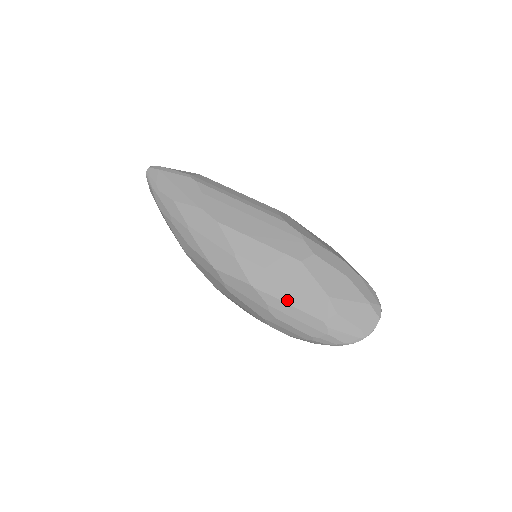
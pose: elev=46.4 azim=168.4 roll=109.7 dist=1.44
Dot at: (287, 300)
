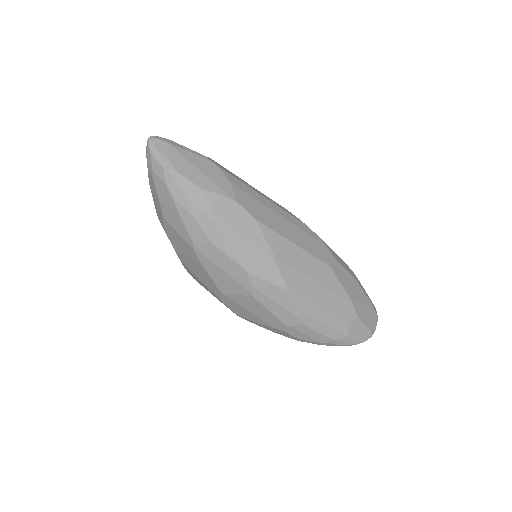
Dot at: (320, 305)
